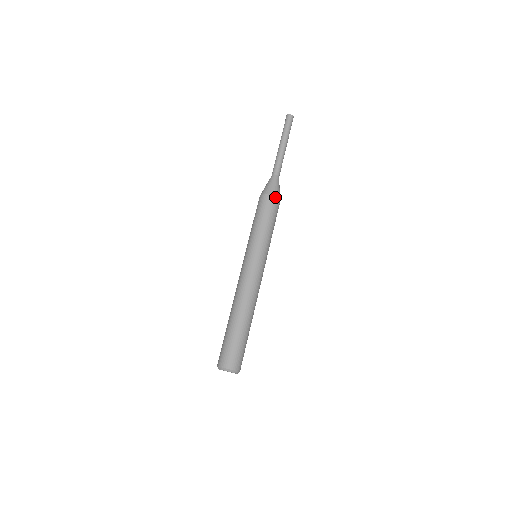
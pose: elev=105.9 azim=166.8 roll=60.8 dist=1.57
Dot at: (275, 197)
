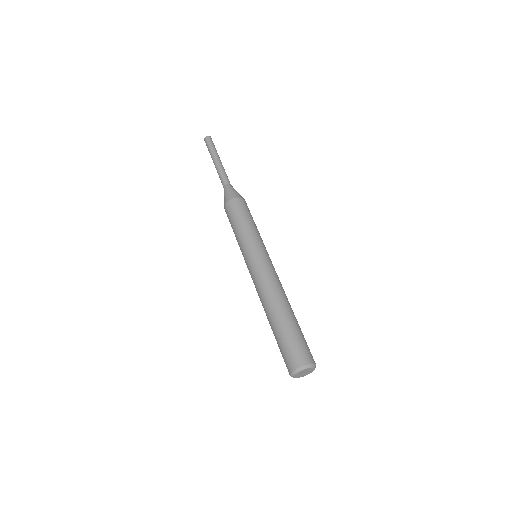
Dot at: (236, 198)
